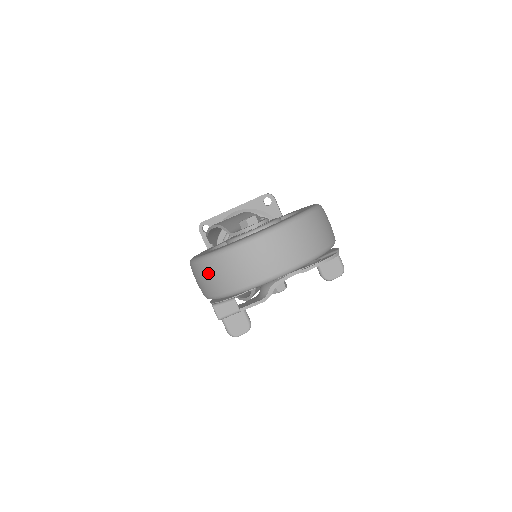
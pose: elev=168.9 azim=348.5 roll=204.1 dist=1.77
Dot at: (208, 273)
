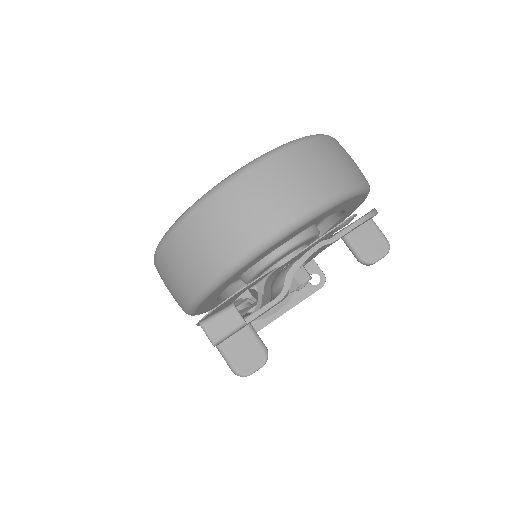
Dot at: (180, 253)
